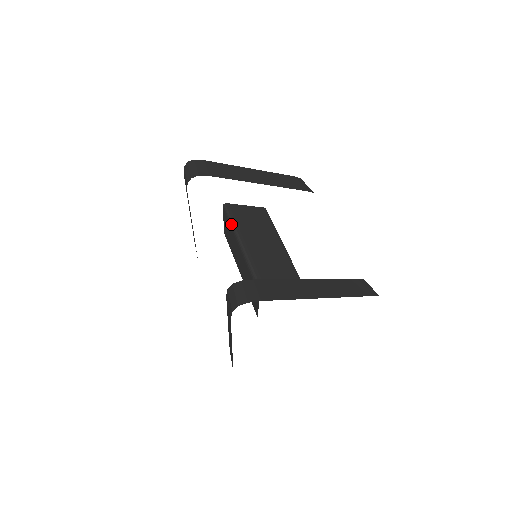
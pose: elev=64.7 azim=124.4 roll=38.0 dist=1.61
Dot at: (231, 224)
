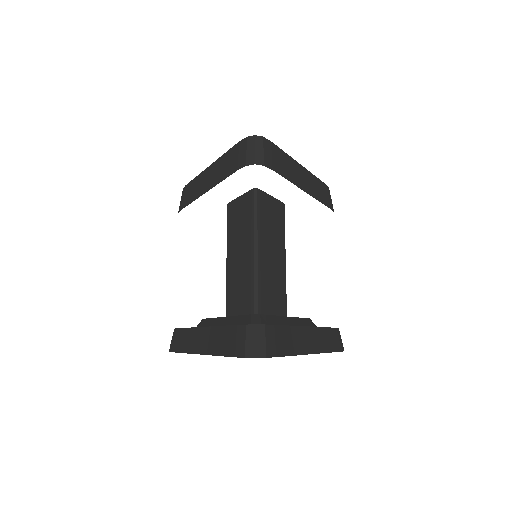
Dot at: (254, 217)
